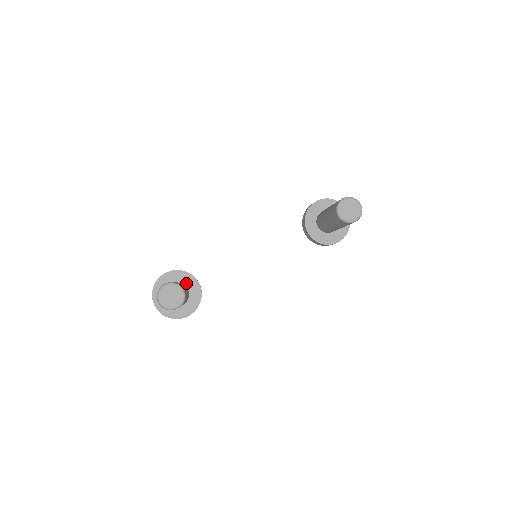
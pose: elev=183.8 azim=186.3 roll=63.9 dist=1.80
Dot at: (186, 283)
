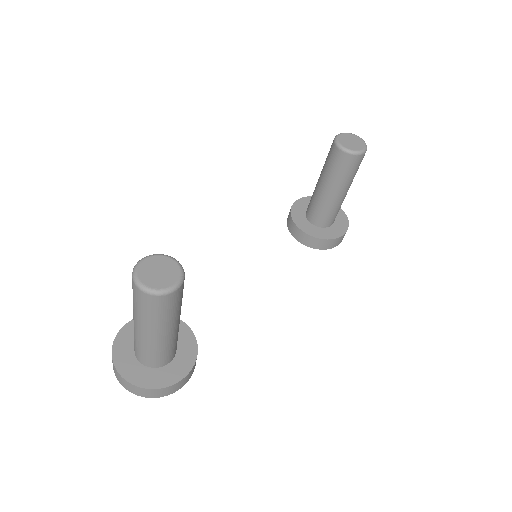
Dot at: occluded
